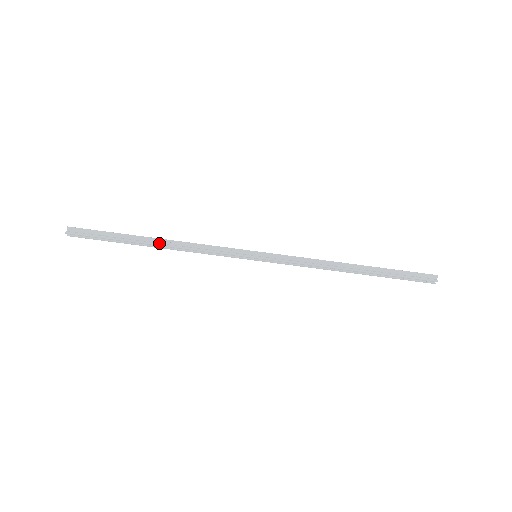
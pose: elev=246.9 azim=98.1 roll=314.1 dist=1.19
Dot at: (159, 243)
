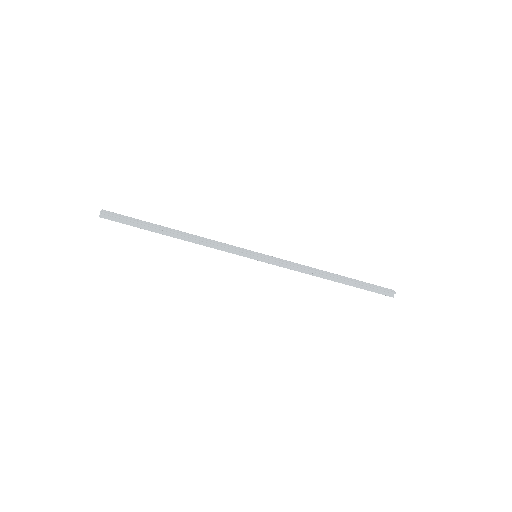
Dot at: (179, 232)
